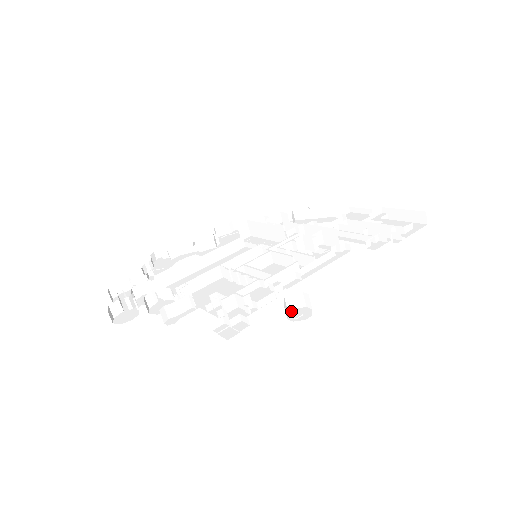
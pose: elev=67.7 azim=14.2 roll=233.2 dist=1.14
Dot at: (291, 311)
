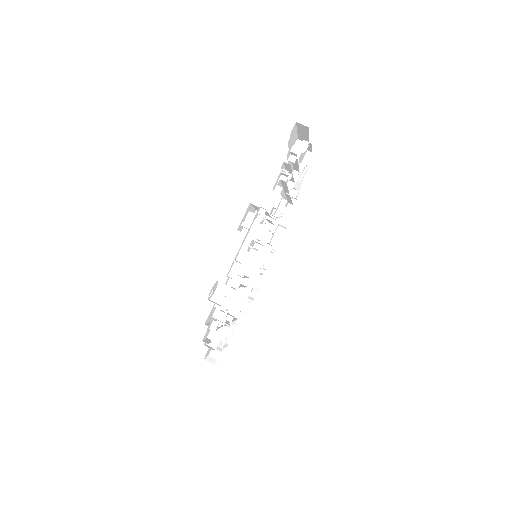
Dot at: occluded
